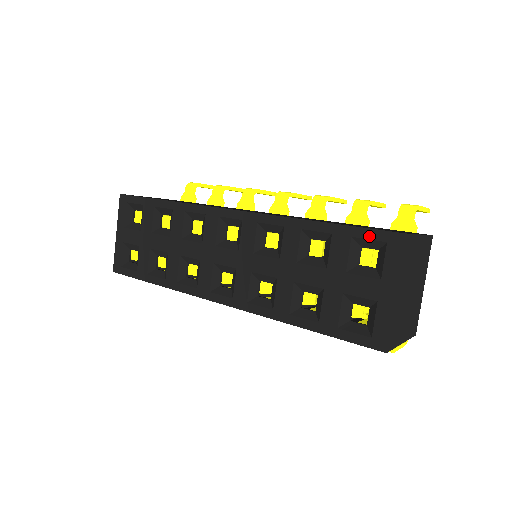
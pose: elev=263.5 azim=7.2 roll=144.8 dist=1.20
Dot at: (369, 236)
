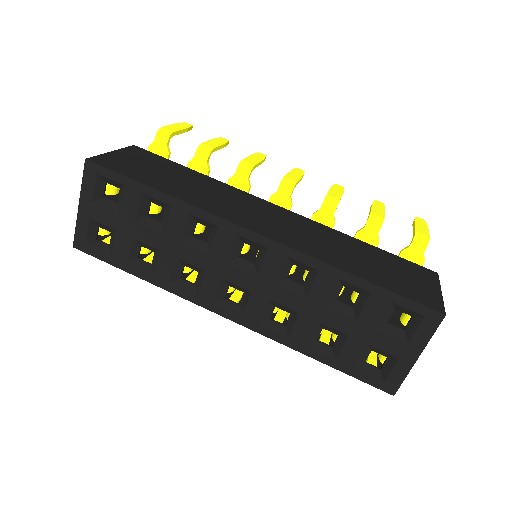
Dot at: (409, 307)
